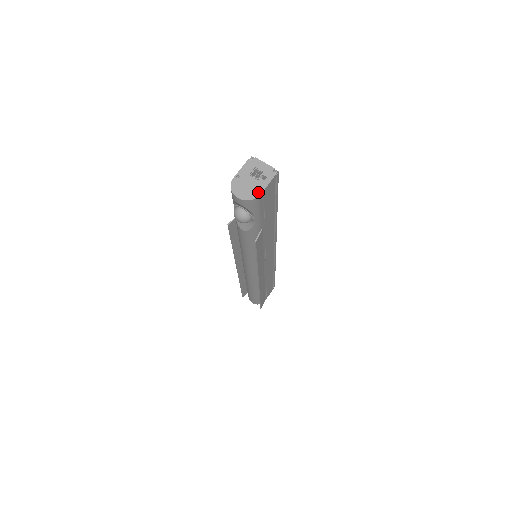
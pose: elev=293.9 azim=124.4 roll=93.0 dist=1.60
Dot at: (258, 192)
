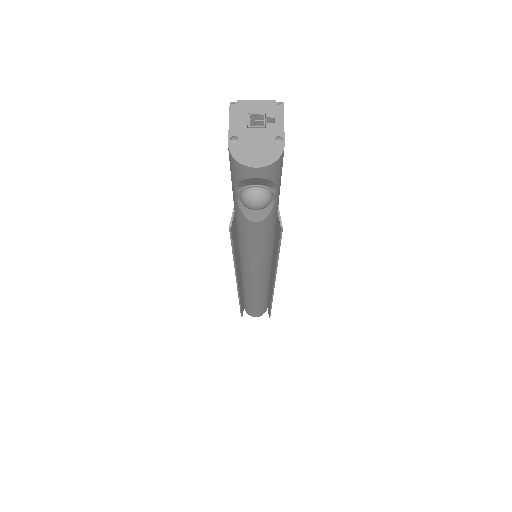
Dot at: (278, 144)
